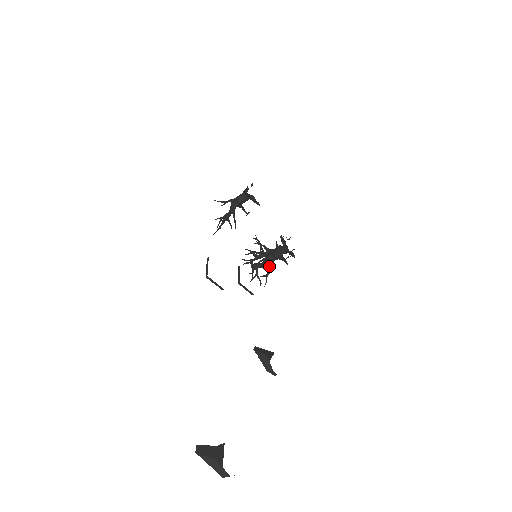
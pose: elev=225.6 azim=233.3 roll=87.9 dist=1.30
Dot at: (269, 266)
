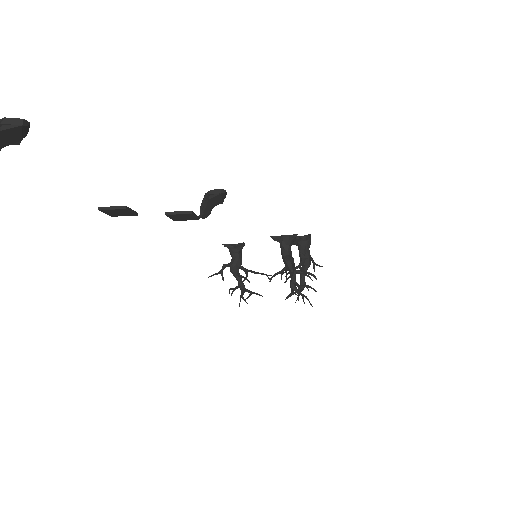
Dot at: (288, 259)
